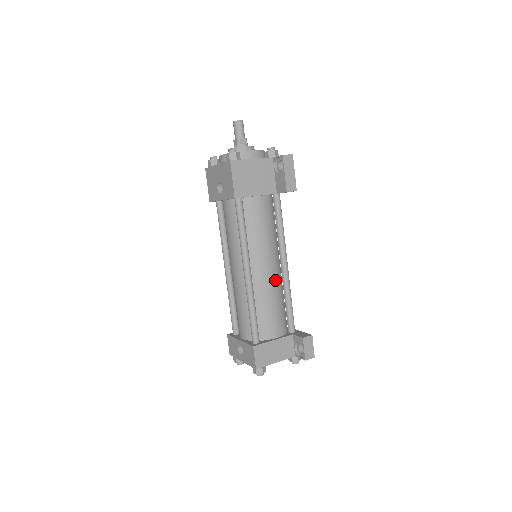
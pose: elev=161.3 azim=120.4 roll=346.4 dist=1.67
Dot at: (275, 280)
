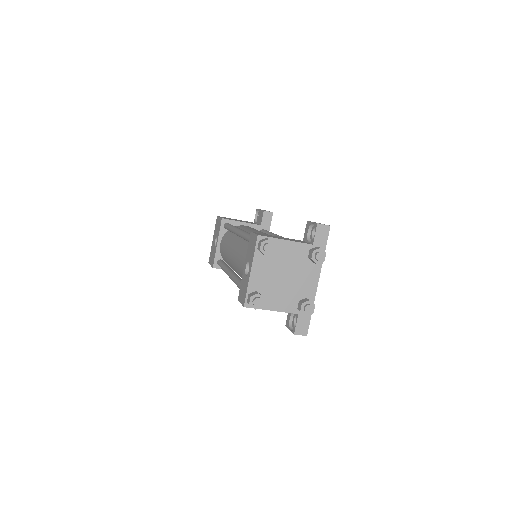
Dot at: occluded
